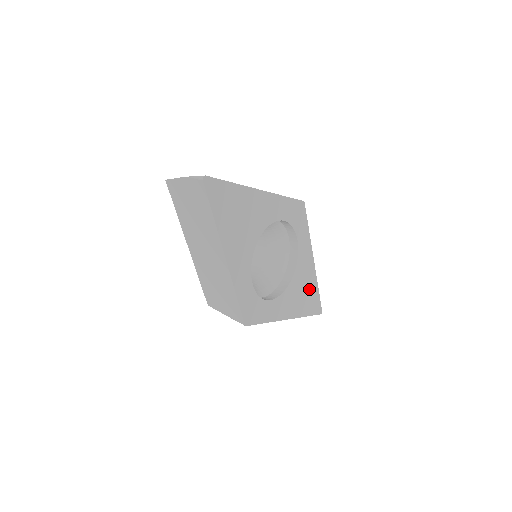
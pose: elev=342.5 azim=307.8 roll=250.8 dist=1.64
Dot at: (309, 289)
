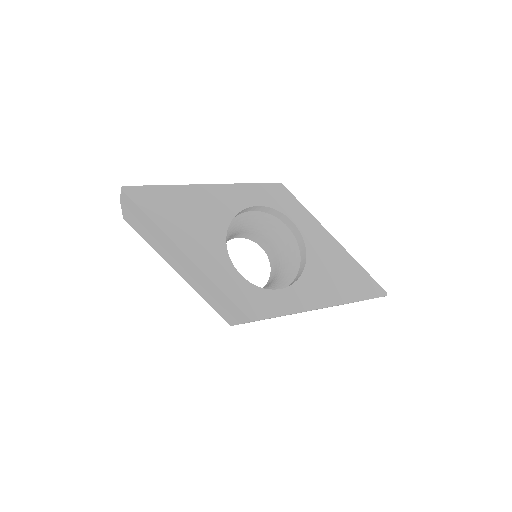
Dot at: (345, 270)
